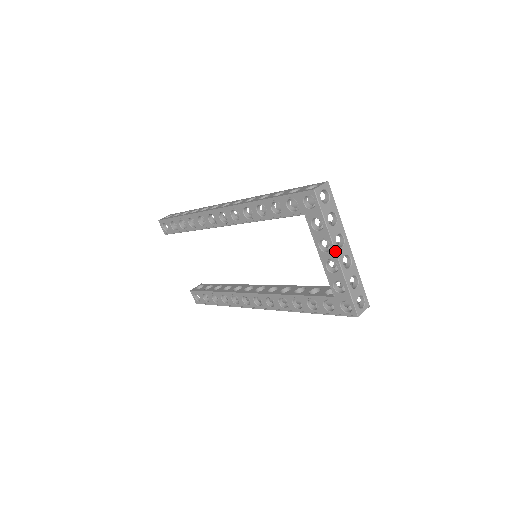
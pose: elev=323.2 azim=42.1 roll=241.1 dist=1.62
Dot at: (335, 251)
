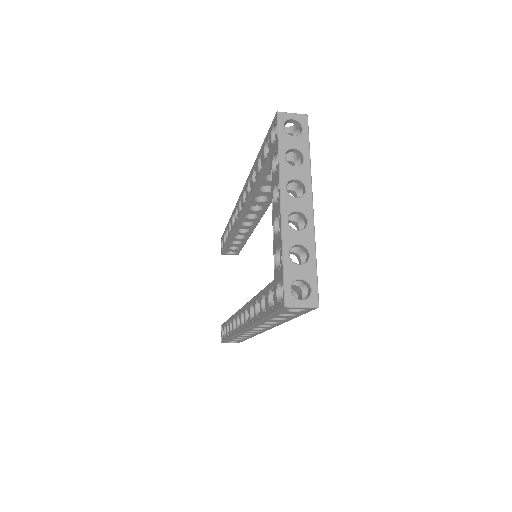
Dot at: (280, 195)
